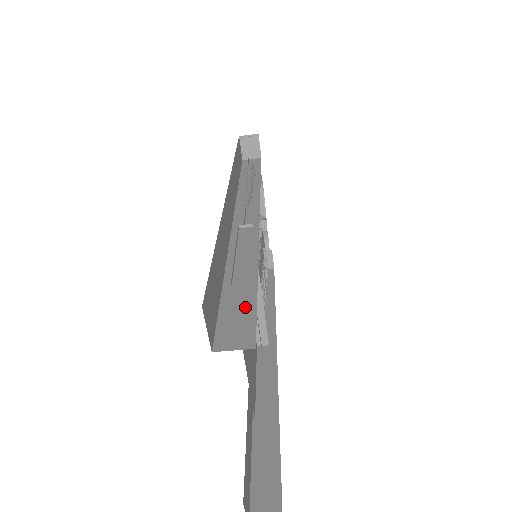
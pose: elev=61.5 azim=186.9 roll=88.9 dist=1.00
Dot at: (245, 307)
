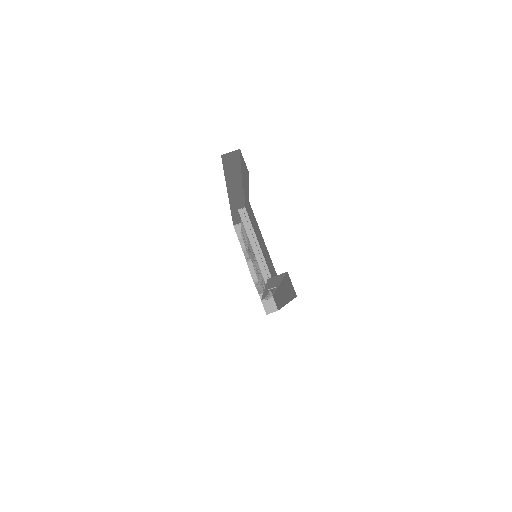
Dot at: occluded
